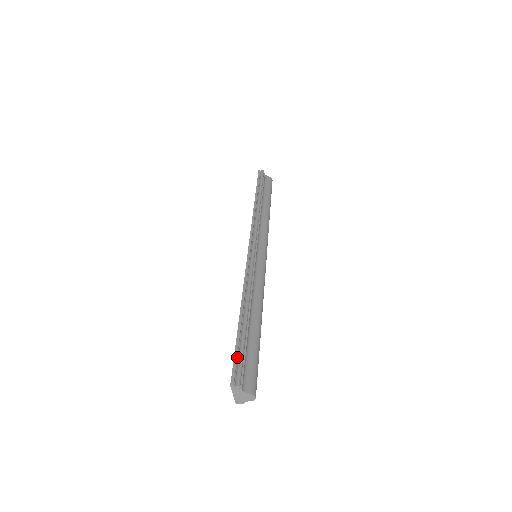
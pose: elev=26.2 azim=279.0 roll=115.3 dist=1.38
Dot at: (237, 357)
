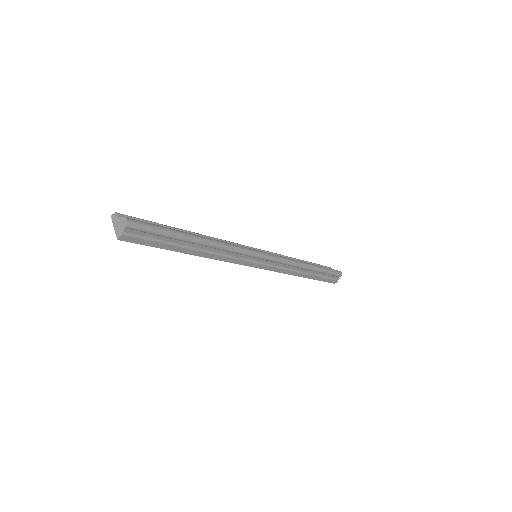
Dot at: occluded
